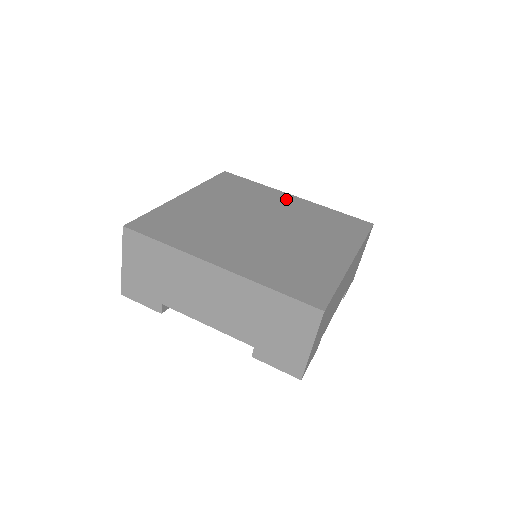
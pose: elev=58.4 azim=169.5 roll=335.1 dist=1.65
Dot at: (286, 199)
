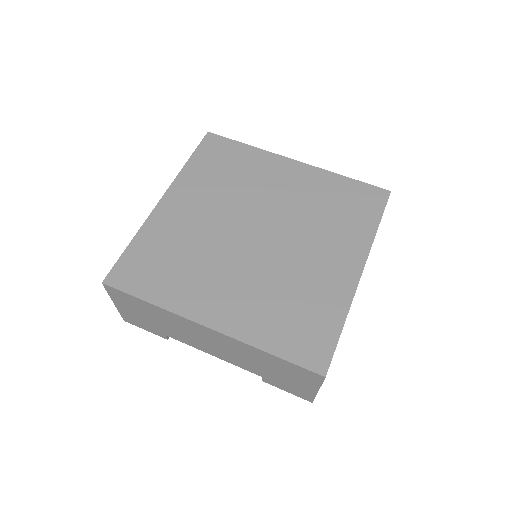
Dot at: (284, 171)
